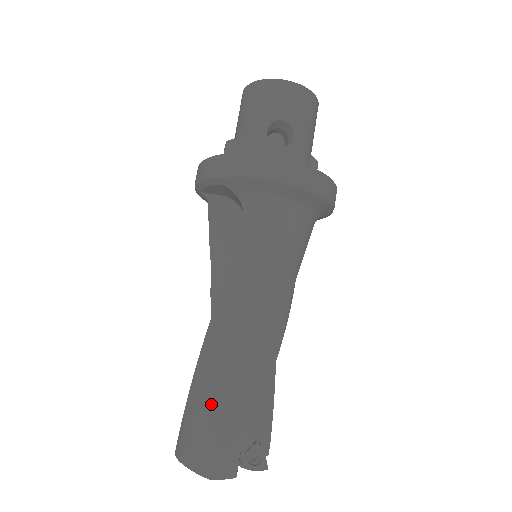
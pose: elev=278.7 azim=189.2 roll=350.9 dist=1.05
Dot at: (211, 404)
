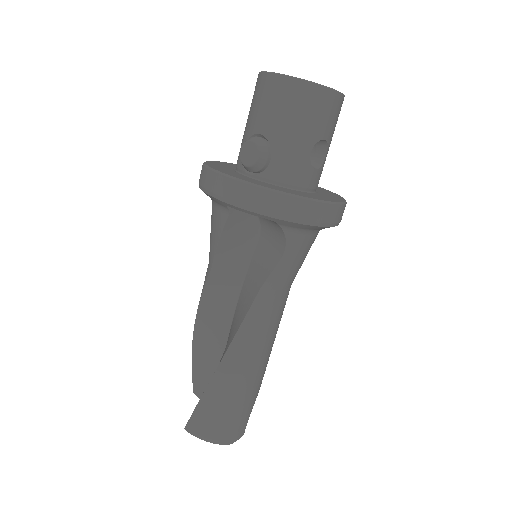
Dot at: (234, 399)
